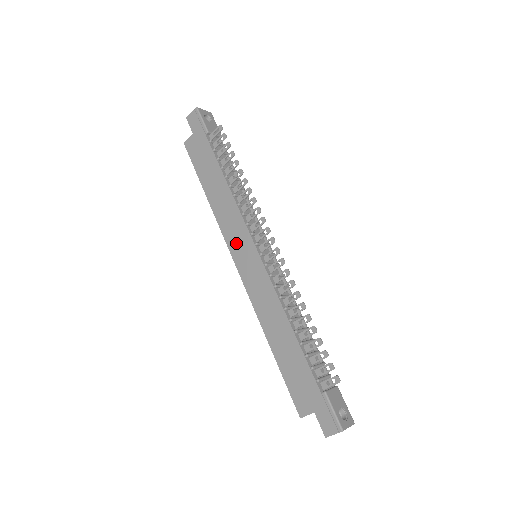
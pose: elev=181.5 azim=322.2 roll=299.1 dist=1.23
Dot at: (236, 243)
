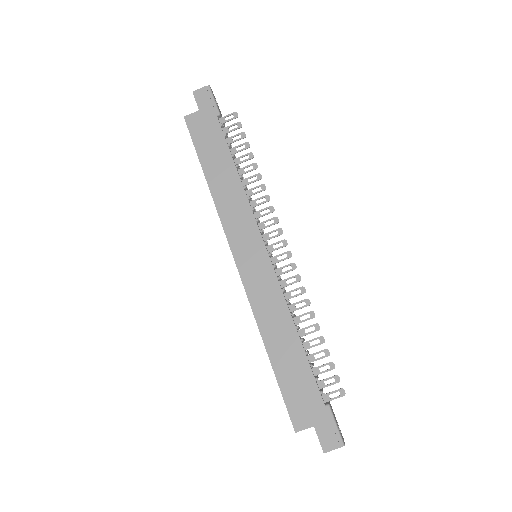
Dot at: (240, 237)
